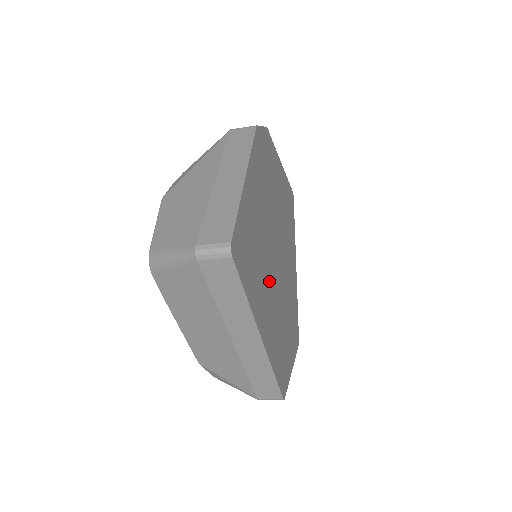
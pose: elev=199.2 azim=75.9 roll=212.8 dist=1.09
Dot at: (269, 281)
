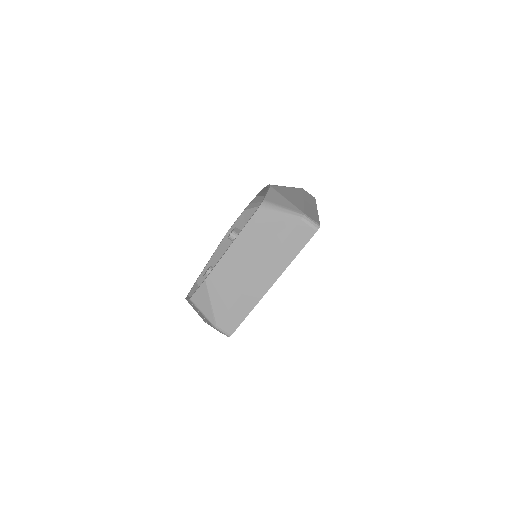
Dot at: occluded
